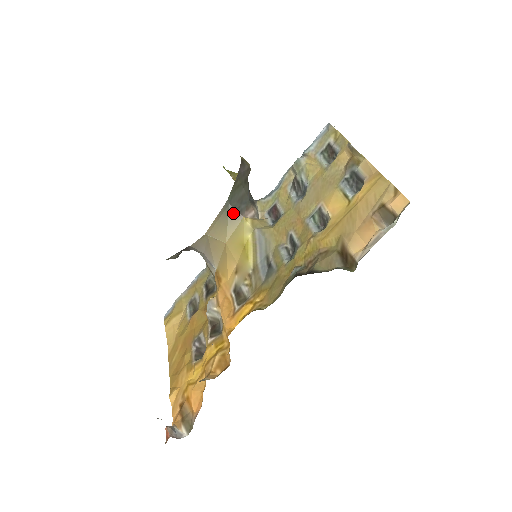
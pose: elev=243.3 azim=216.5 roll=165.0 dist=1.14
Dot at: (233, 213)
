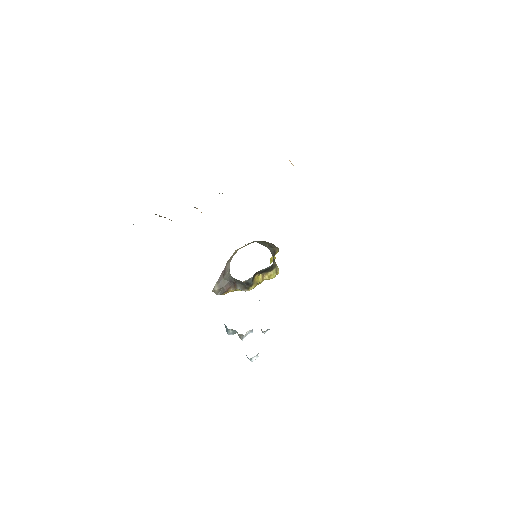
Dot at: occluded
